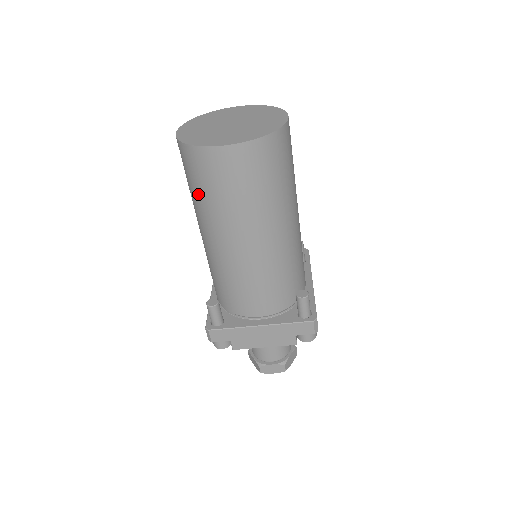
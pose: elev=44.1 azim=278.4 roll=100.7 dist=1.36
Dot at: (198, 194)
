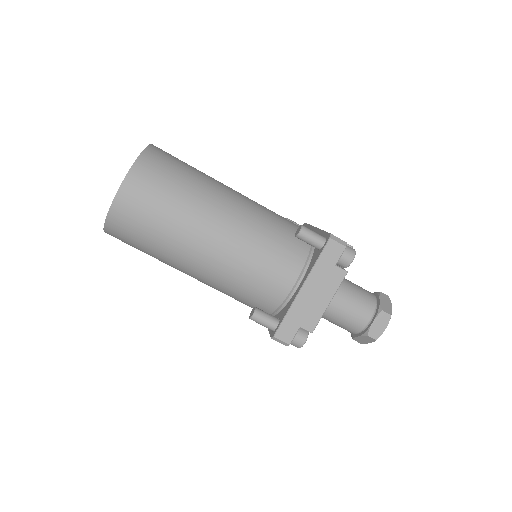
Dot at: (149, 246)
